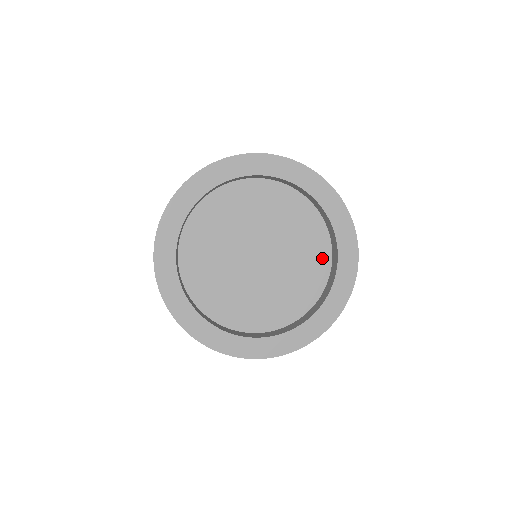
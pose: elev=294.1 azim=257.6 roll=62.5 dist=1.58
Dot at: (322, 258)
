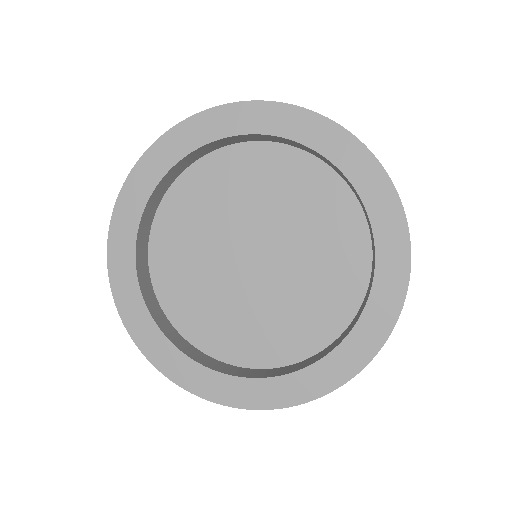
Dot at: (351, 287)
